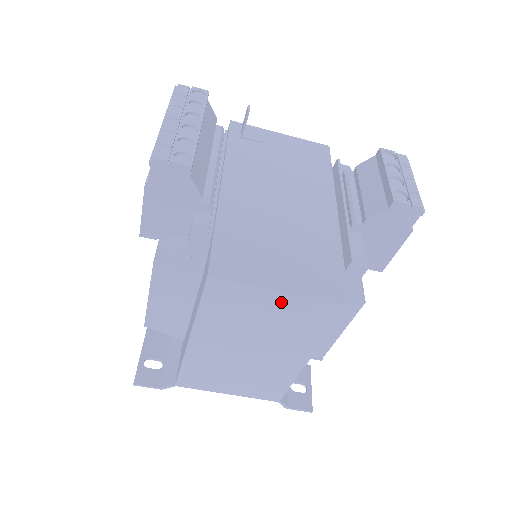
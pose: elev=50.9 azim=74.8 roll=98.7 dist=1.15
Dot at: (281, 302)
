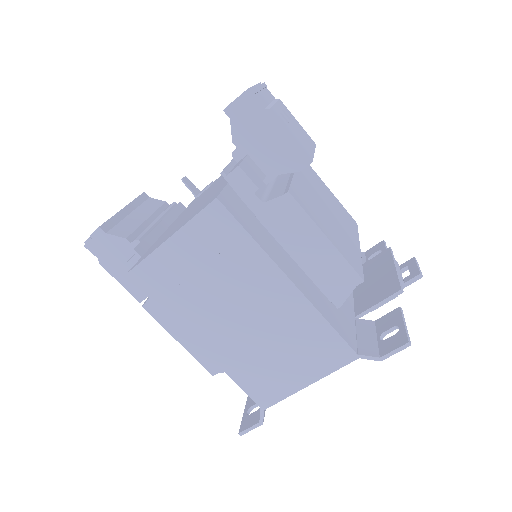
Dot at: (183, 247)
